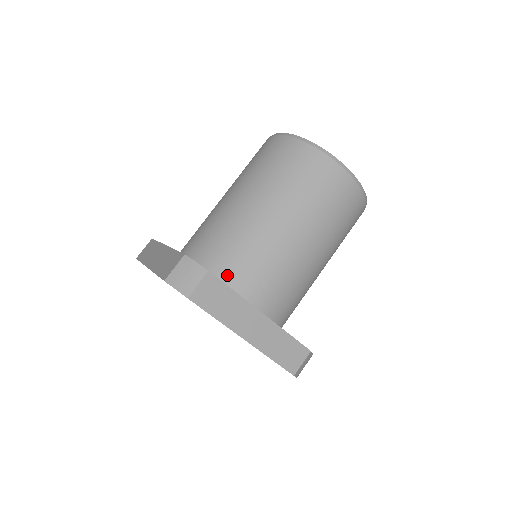
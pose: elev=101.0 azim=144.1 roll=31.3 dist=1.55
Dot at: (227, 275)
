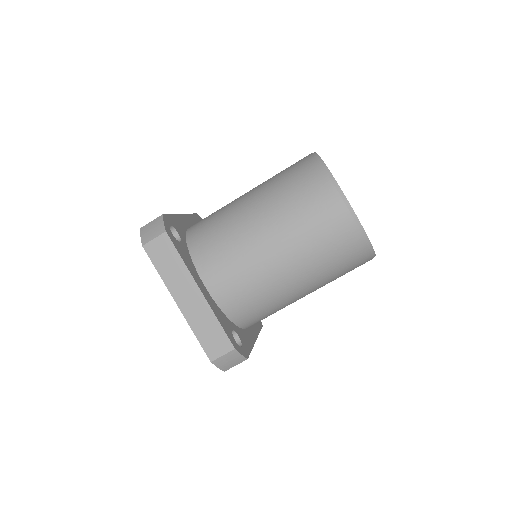
Dot at: (245, 322)
